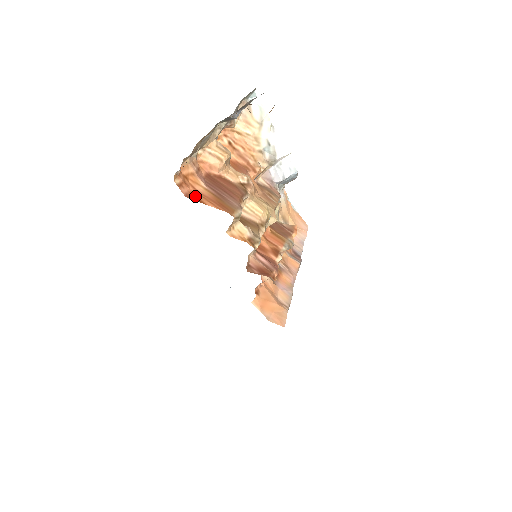
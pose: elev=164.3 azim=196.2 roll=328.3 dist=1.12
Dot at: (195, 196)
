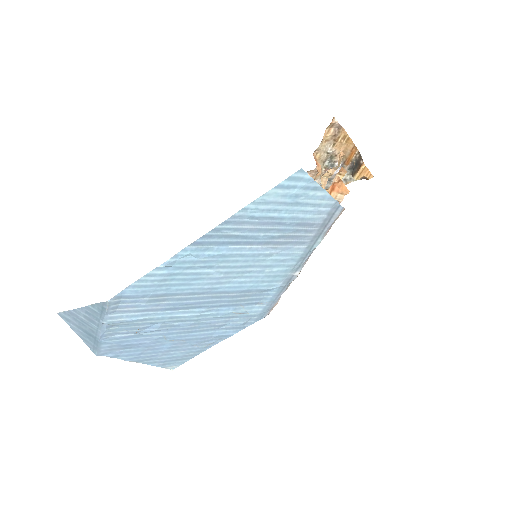
Dot at: occluded
